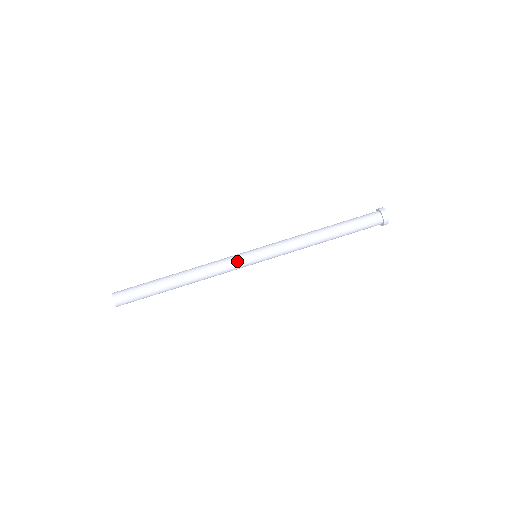
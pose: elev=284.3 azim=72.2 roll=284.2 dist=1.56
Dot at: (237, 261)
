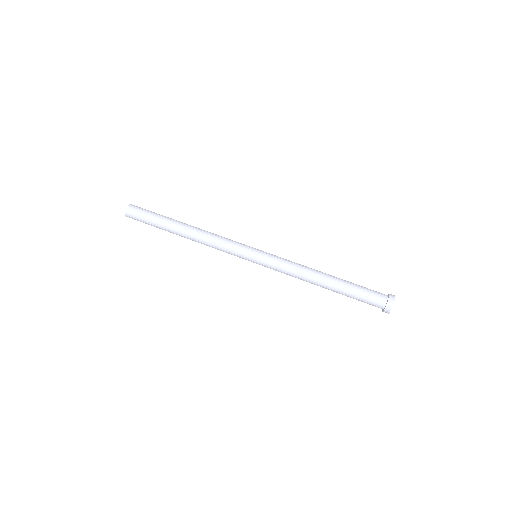
Dot at: (237, 247)
